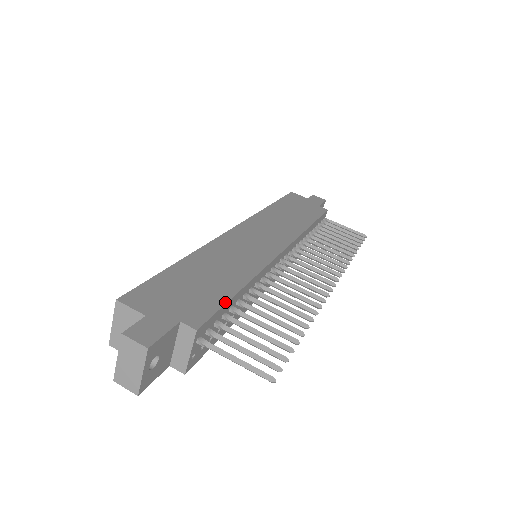
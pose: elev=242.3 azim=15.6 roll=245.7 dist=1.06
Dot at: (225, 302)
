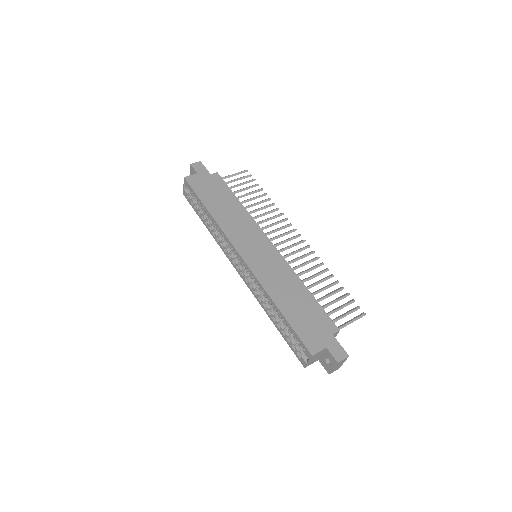
Dot at: (320, 306)
